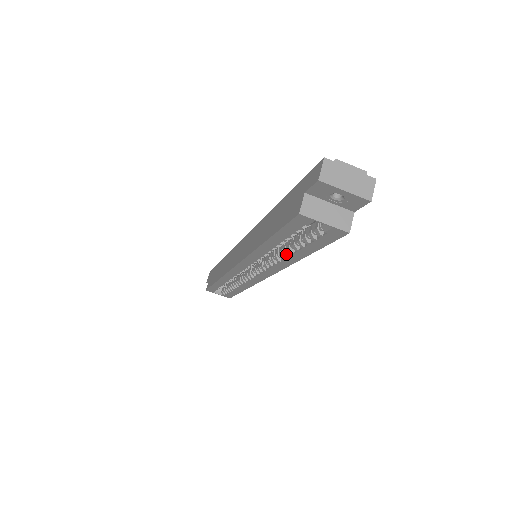
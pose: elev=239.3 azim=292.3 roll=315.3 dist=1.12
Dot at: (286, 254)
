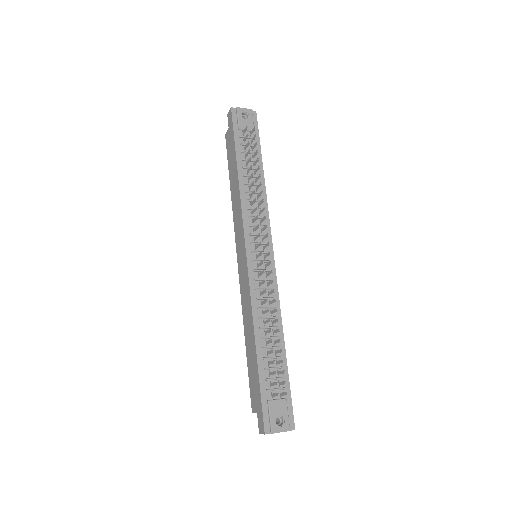
Dot at: occluded
